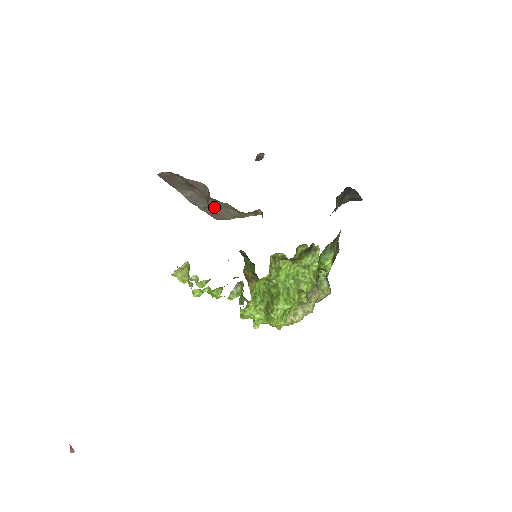
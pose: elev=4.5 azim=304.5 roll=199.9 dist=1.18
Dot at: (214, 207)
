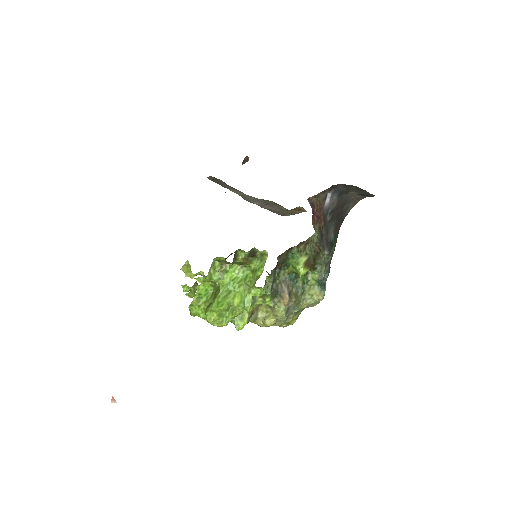
Dot at: (269, 204)
